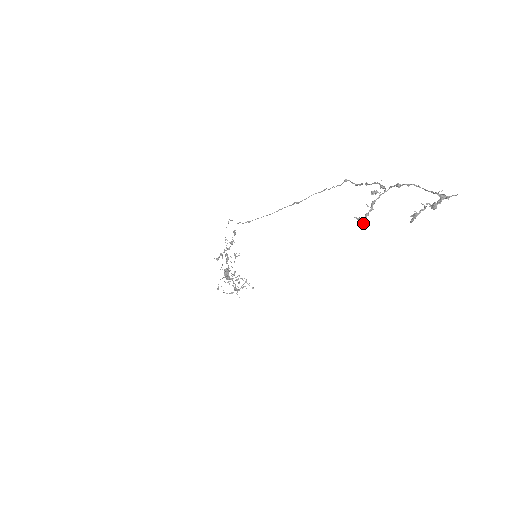
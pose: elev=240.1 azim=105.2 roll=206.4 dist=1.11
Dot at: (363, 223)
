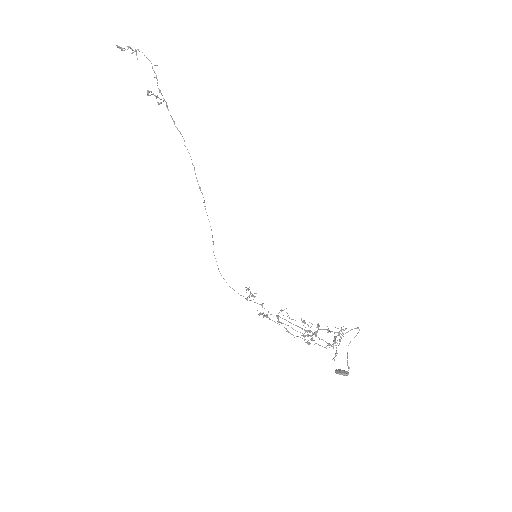
Dot at: occluded
